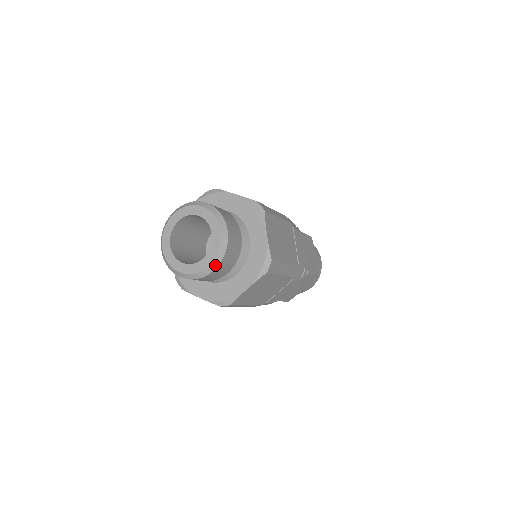
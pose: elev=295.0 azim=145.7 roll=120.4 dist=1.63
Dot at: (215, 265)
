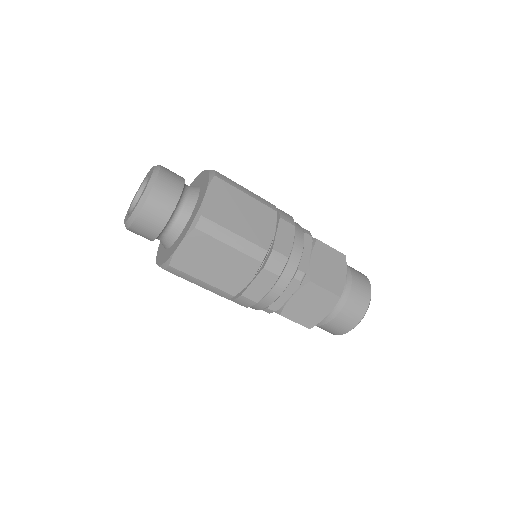
Dot at: (139, 209)
